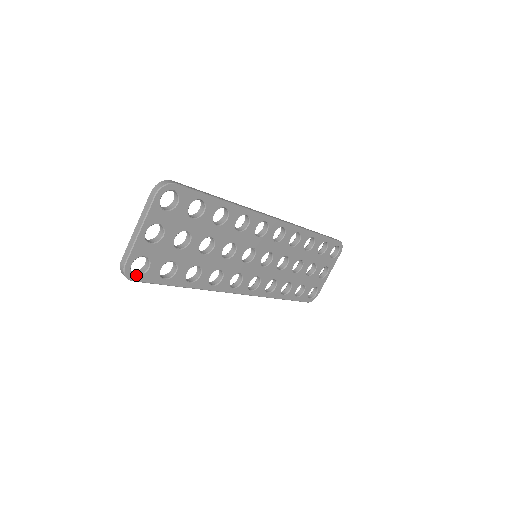
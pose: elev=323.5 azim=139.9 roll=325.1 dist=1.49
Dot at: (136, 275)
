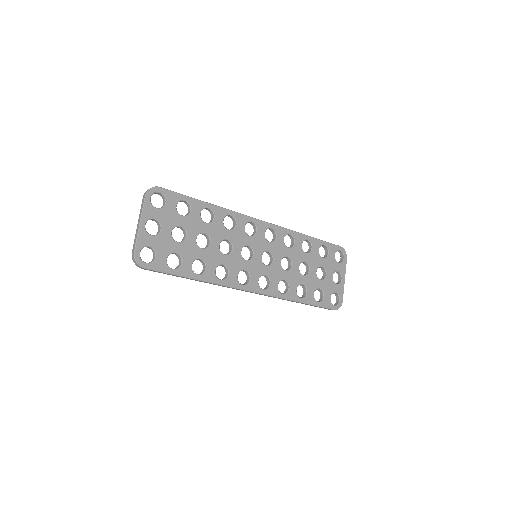
Dot at: (146, 263)
